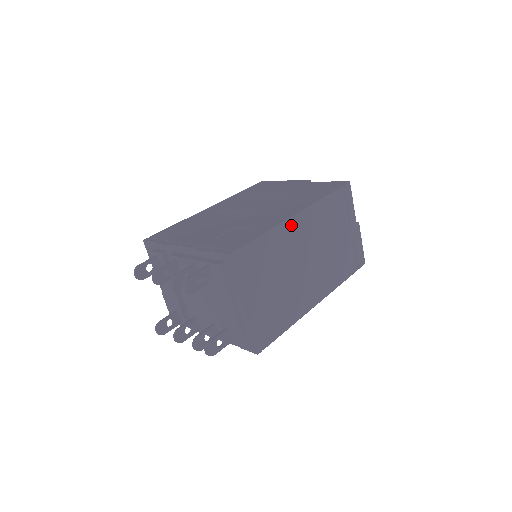
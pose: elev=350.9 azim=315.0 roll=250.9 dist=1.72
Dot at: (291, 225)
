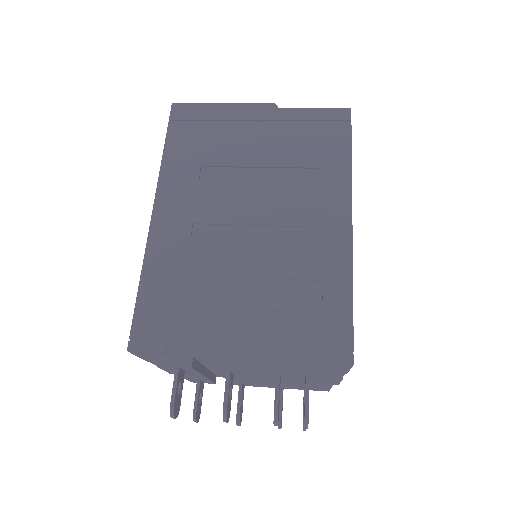
Dot at: occluded
